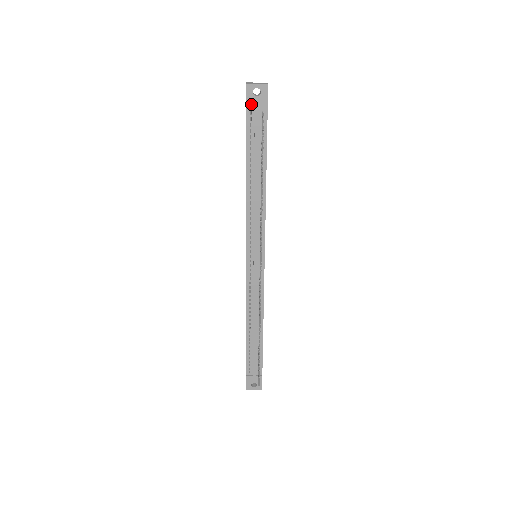
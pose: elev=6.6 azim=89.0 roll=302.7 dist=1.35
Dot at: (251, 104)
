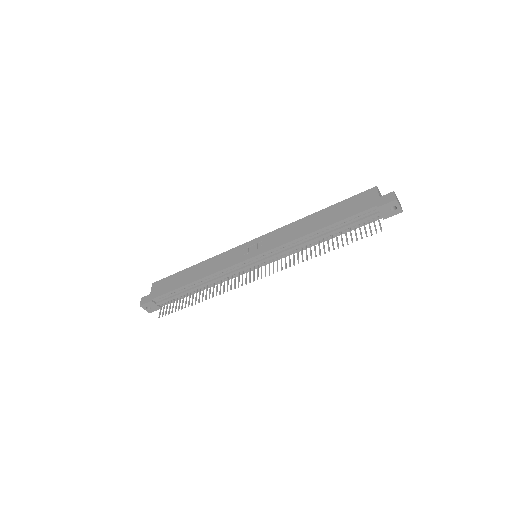
Dot at: (382, 209)
